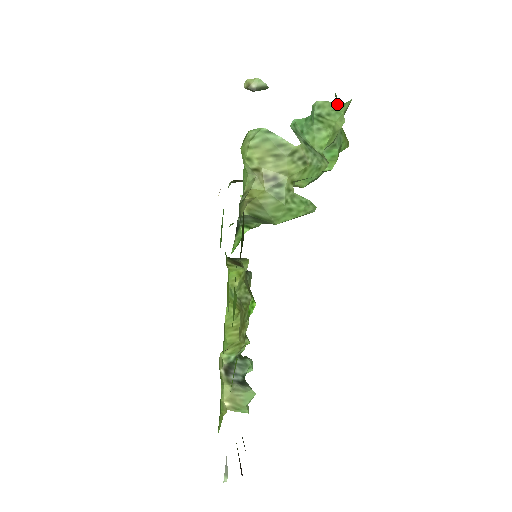
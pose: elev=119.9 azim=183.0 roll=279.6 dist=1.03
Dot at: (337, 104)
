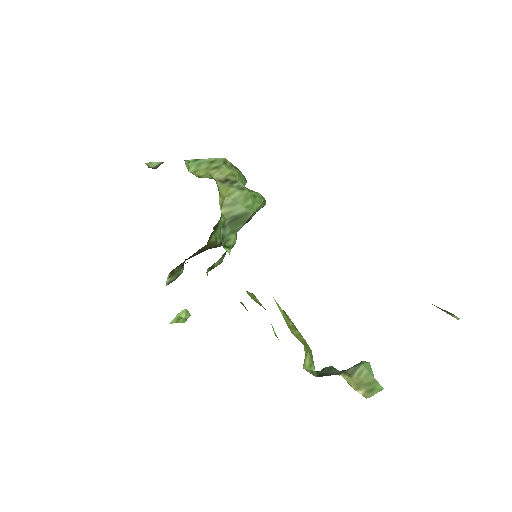
Dot at: occluded
